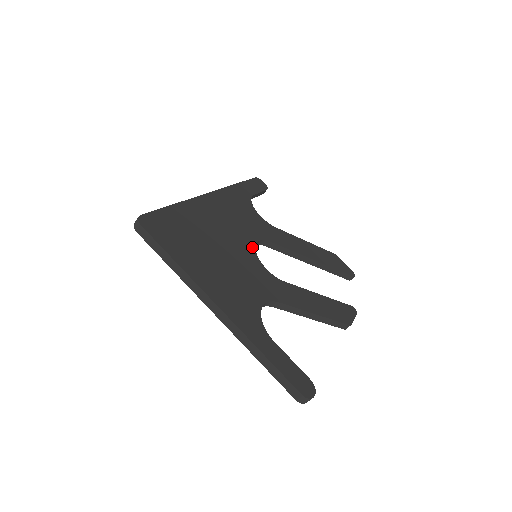
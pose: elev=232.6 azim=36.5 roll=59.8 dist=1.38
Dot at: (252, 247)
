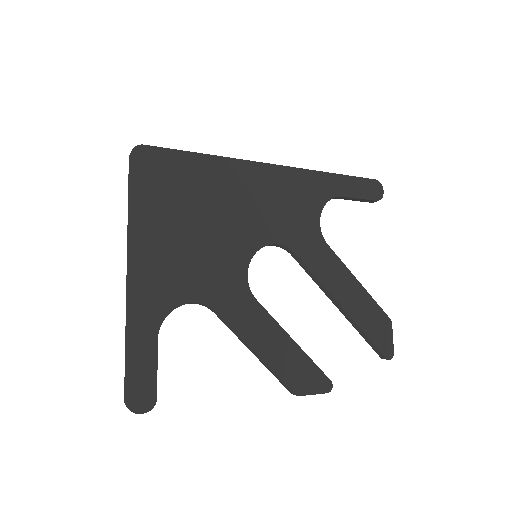
Dot at: (258, 245)
